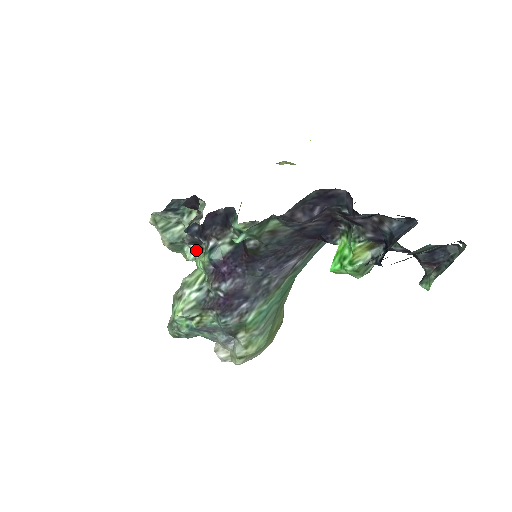
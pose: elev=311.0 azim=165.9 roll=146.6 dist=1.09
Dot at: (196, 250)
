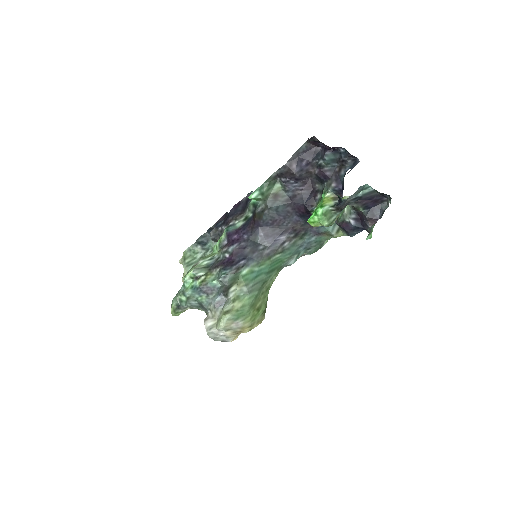
Dot at: occluded
